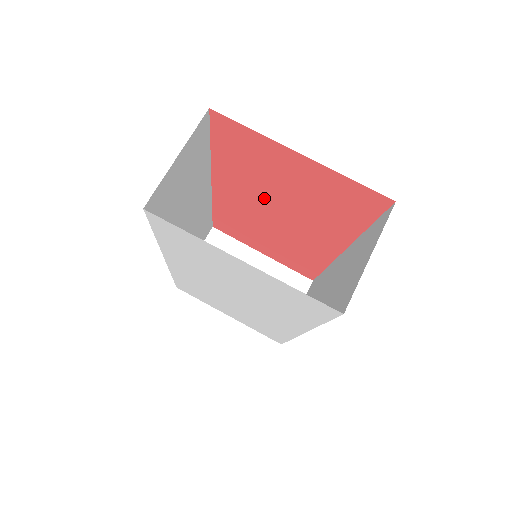
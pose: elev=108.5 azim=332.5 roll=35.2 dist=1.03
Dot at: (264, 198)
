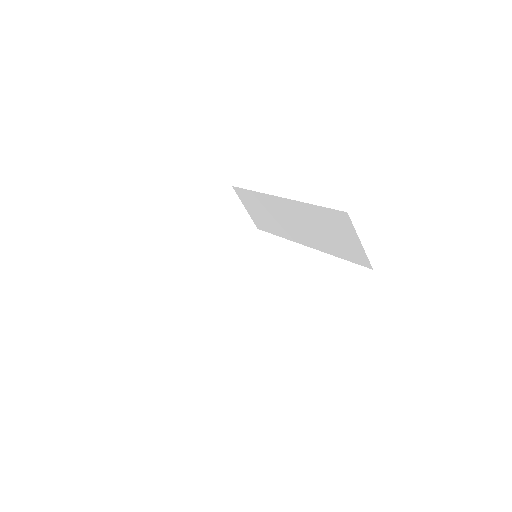
Dot at: occluded
